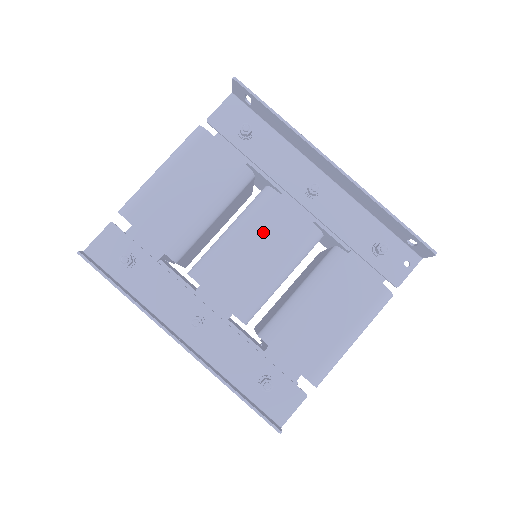
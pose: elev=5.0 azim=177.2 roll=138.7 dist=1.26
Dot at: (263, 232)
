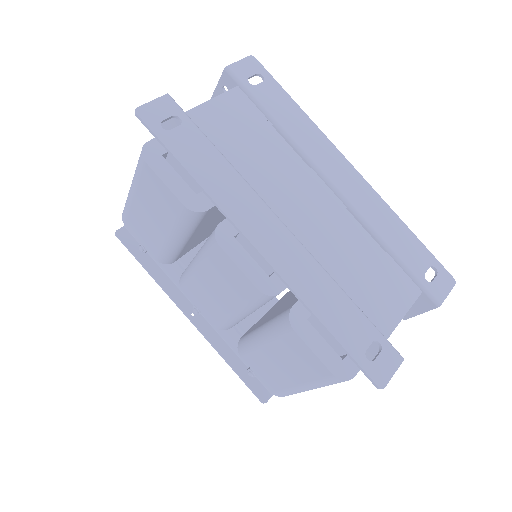
Dot at: (216, 276)
